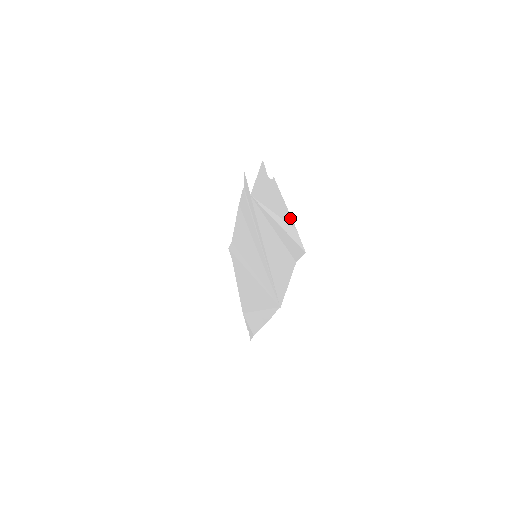
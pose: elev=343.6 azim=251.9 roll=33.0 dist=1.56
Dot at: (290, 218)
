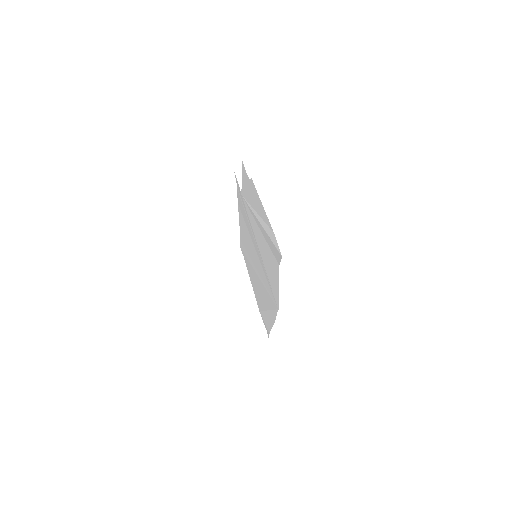
Dot at: (268, 220)
